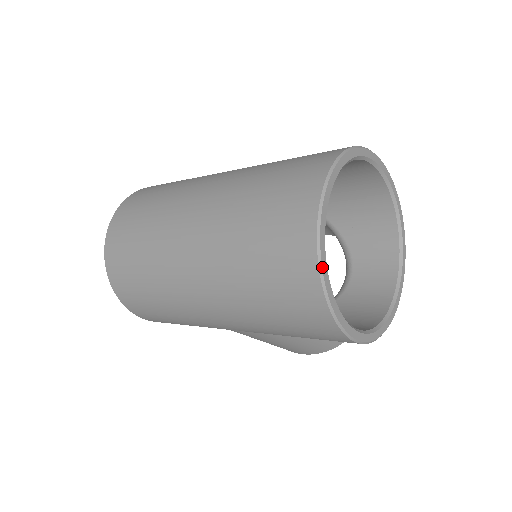
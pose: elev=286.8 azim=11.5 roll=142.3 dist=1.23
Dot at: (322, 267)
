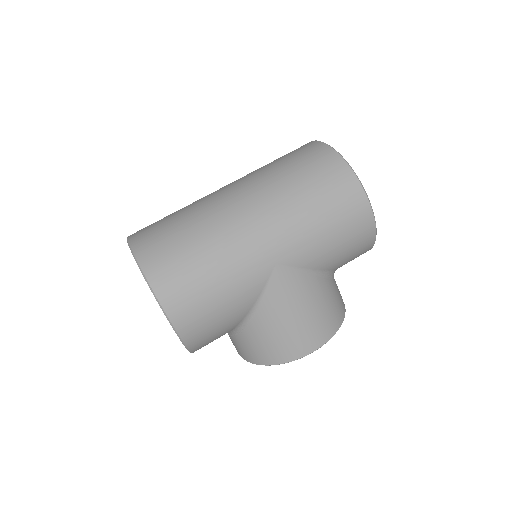
Dot at: (338, 153)
